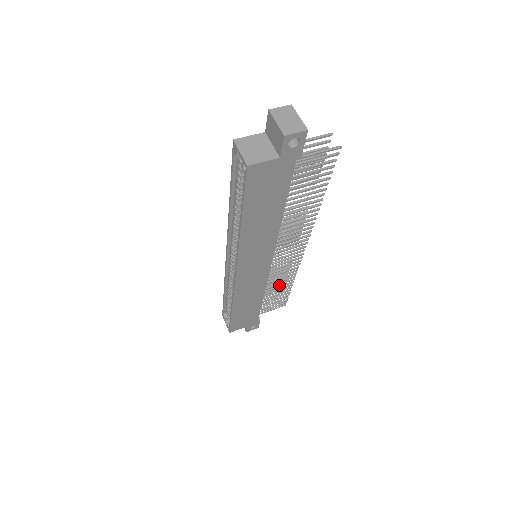
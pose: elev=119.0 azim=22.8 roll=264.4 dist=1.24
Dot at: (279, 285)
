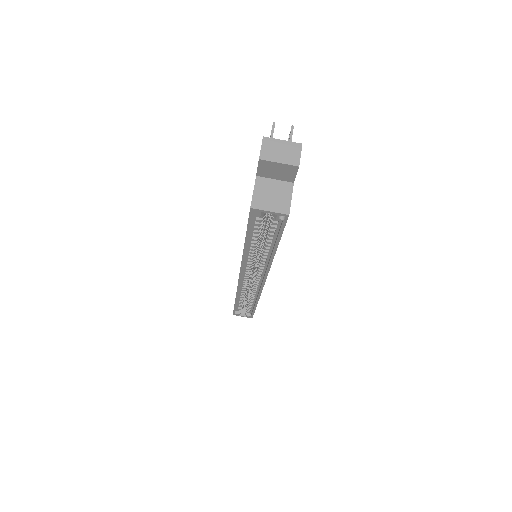
Dot at: occluded
